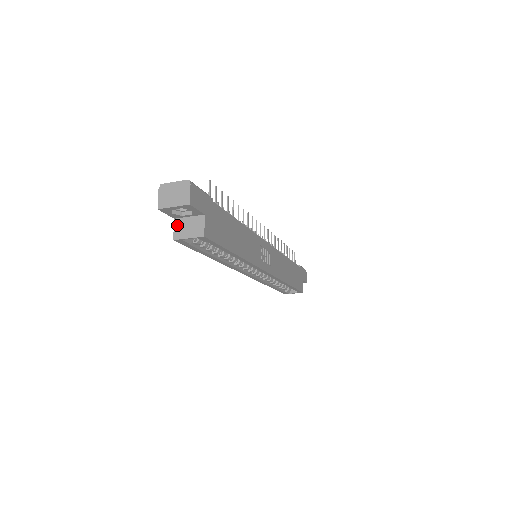
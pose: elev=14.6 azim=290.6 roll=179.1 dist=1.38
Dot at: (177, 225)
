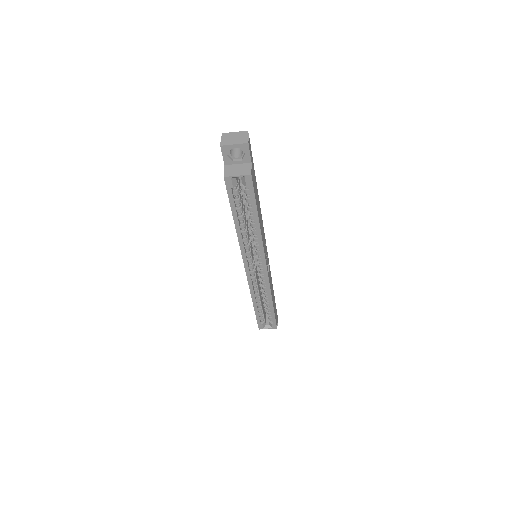
Dot at: (227, 168)
